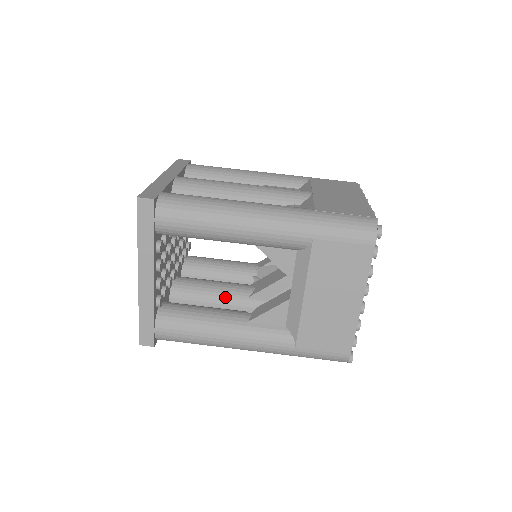
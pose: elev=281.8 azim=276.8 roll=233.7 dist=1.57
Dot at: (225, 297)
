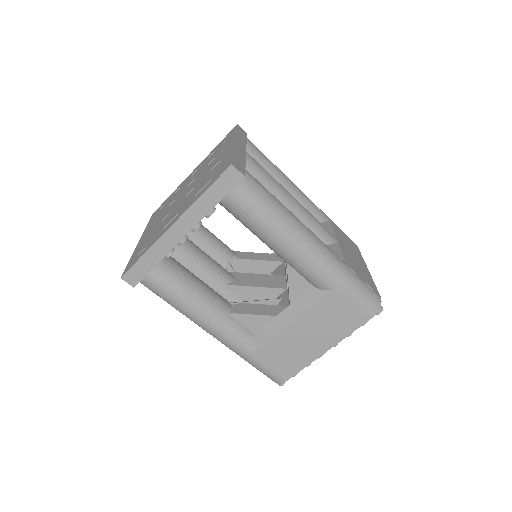
Dot at: (208, 273)
